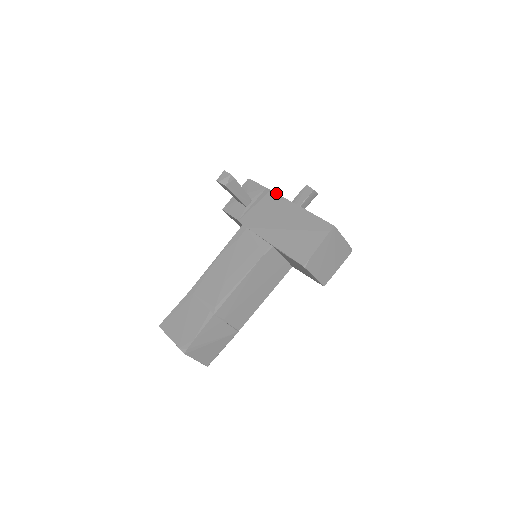
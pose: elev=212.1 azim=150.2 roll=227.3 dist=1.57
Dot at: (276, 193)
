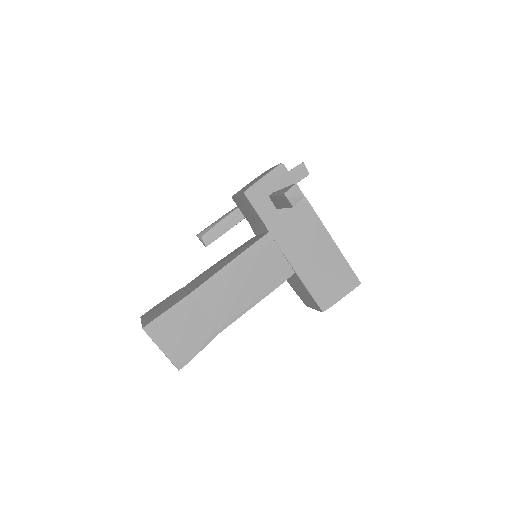
Dot at: occluded
